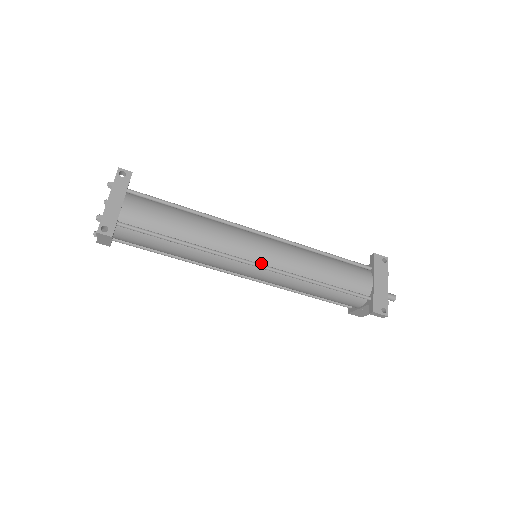
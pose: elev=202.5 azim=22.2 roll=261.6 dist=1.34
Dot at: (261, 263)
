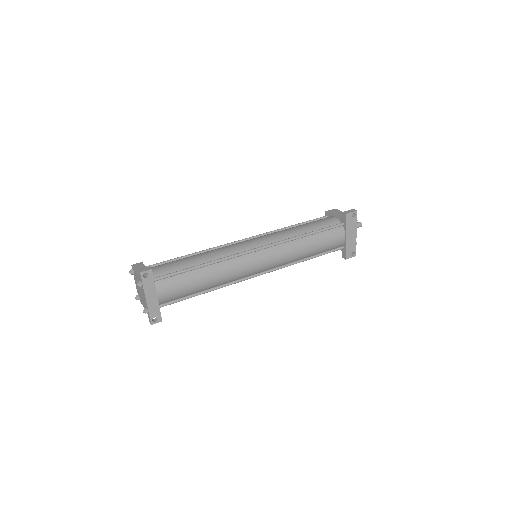
Dot at: (263, 270)
